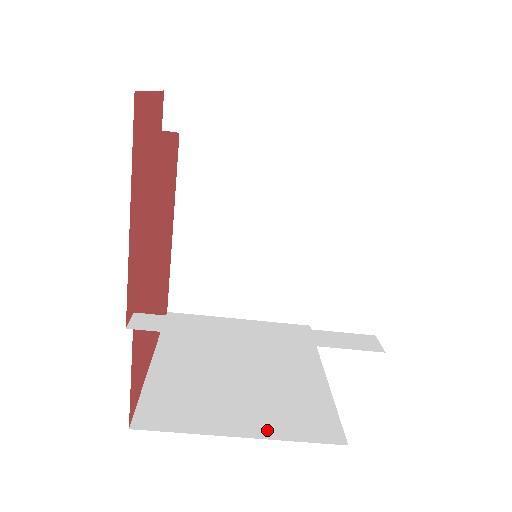
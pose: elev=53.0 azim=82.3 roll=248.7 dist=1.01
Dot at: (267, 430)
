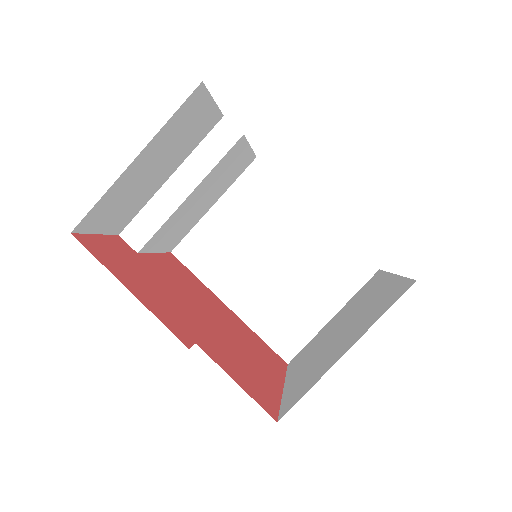
Dot at: (361, 333)
